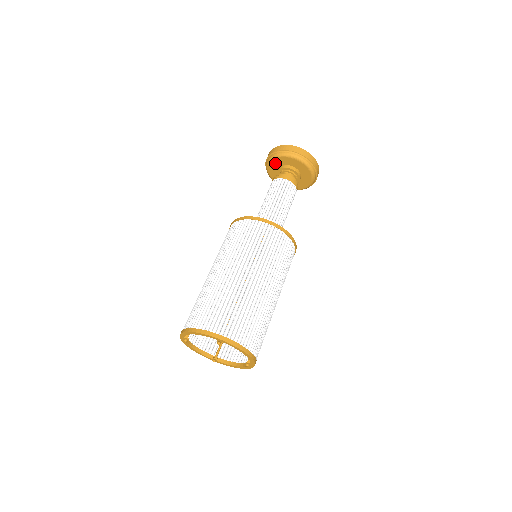
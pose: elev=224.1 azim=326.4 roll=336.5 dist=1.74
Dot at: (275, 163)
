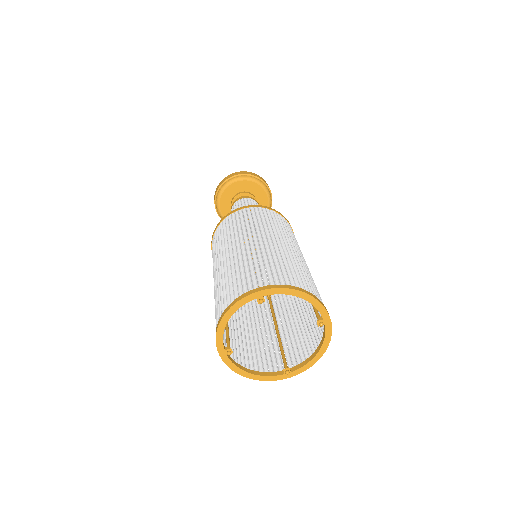
Dot at: (224, 203)
